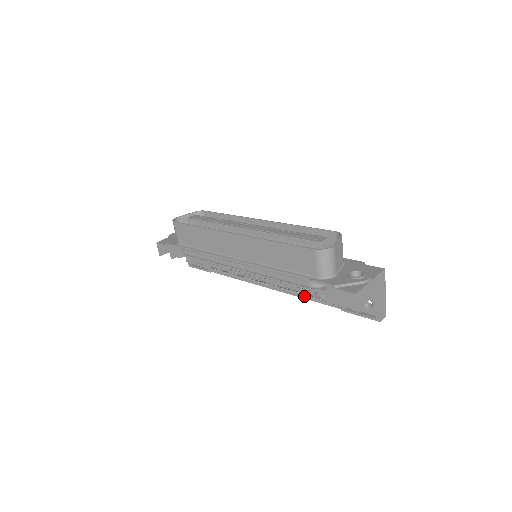
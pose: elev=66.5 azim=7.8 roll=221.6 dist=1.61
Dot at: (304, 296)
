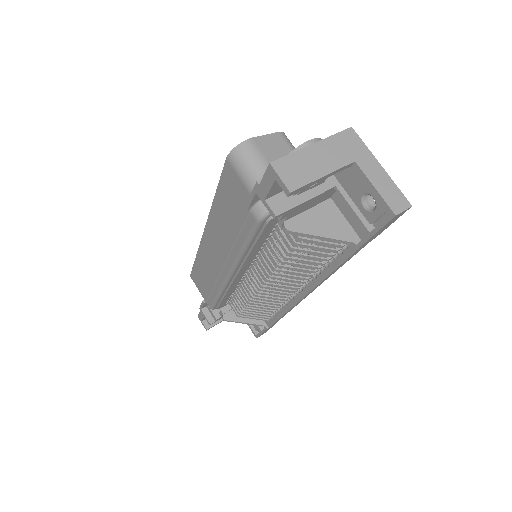
Dot at: (325, 272)
